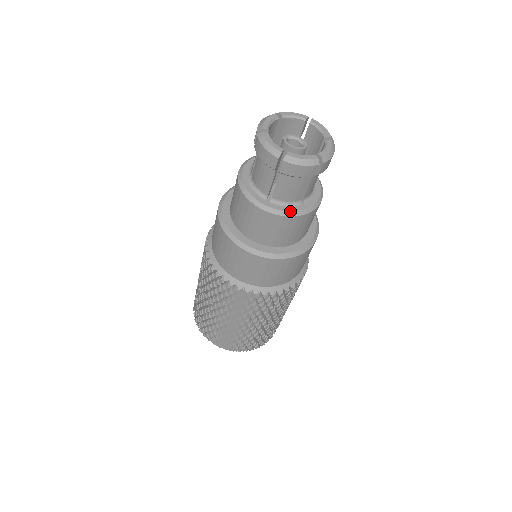
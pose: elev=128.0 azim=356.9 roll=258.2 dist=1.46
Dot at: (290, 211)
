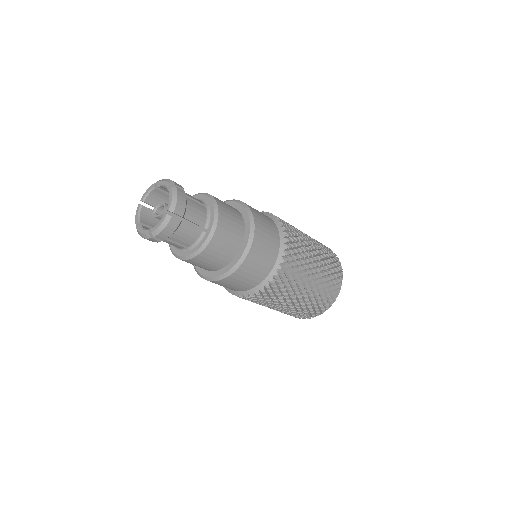
Dot at: (202, 245)
